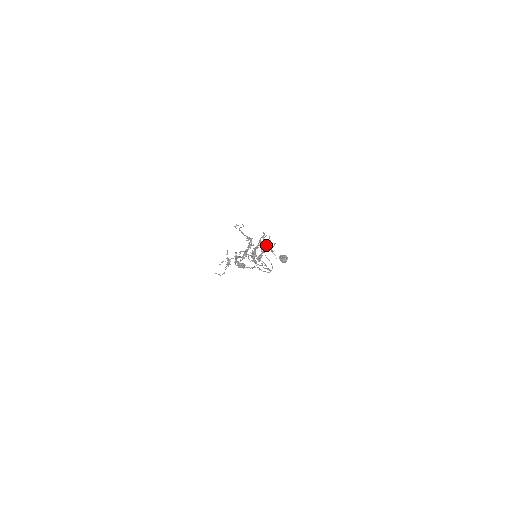
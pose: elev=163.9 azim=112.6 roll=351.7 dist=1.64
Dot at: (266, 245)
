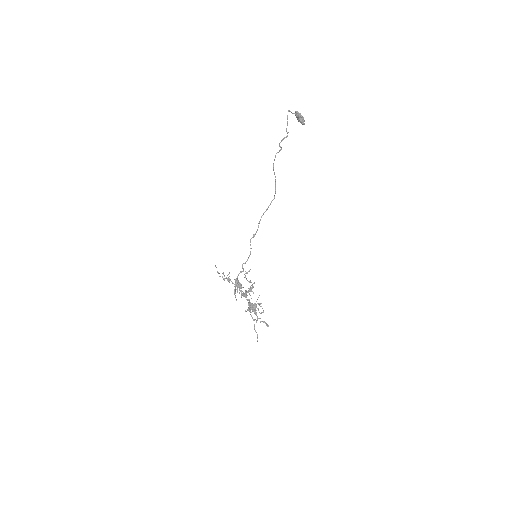
Dot at: (279, 151)
